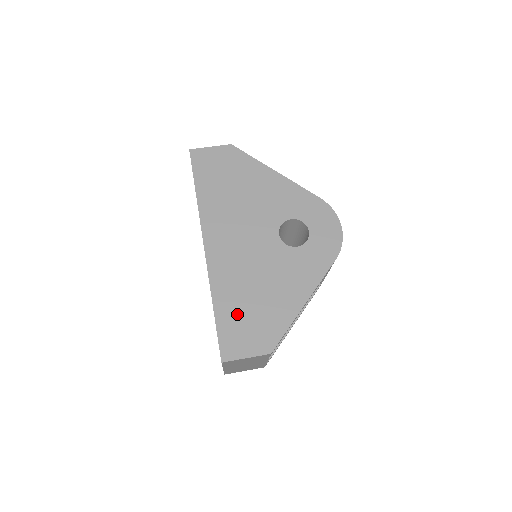
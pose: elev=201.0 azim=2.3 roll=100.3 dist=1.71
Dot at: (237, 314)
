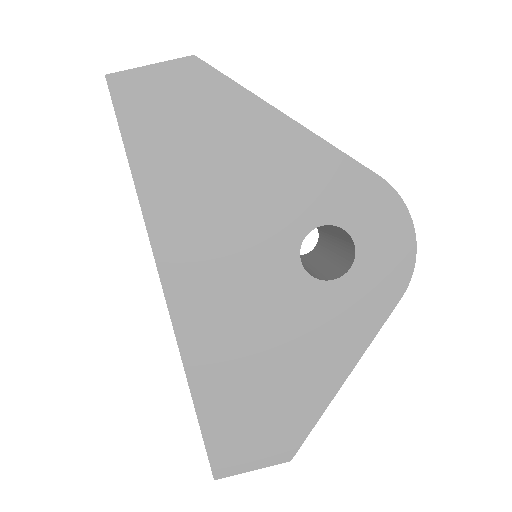
Dot at: (233, 406)
